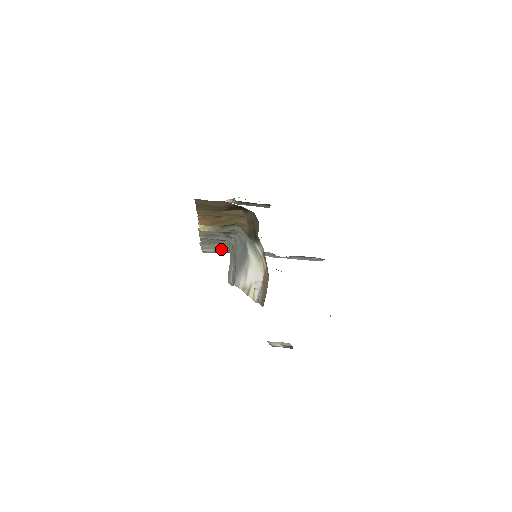
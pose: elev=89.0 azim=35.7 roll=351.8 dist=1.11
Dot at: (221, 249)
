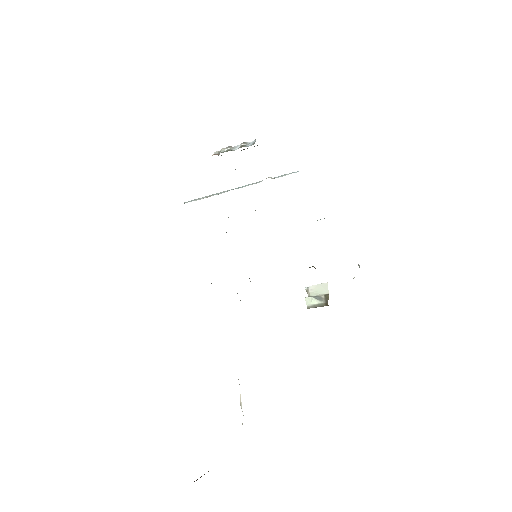
Dot at: occluded
